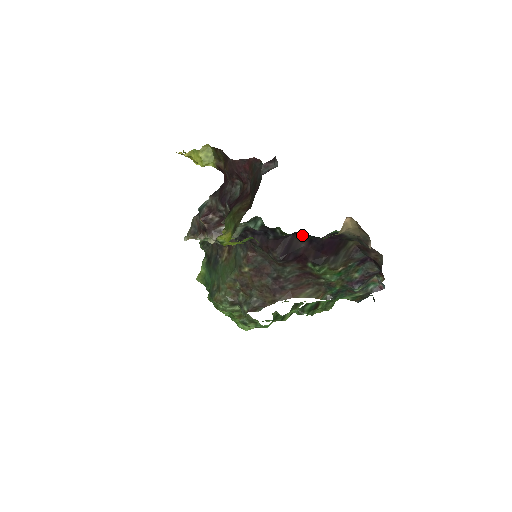
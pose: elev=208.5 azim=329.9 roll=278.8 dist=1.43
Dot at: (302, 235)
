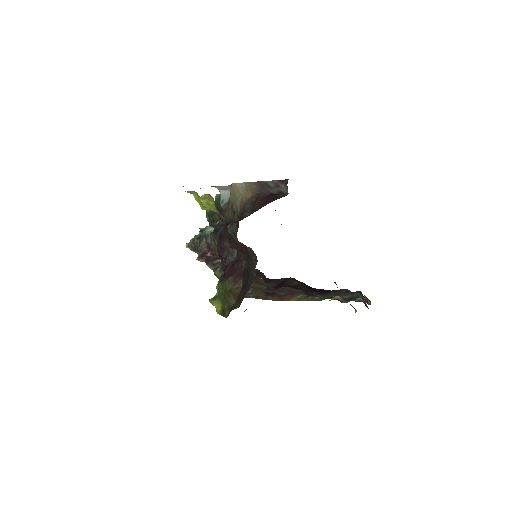
Dot at: occluded
